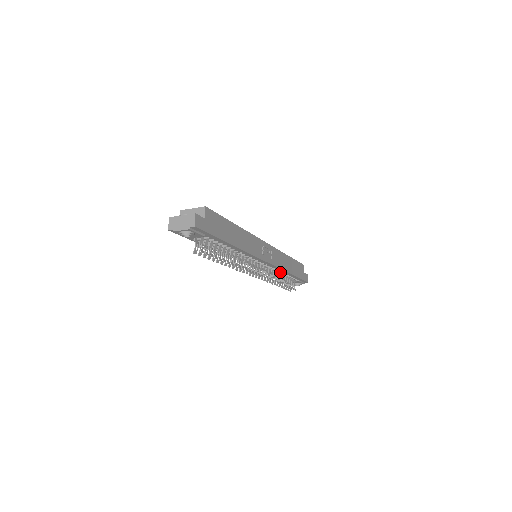
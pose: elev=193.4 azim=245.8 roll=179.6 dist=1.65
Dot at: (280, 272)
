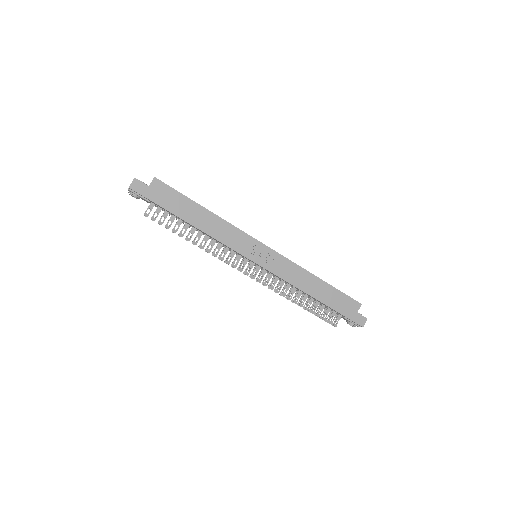
Dot at: (298, 289)
